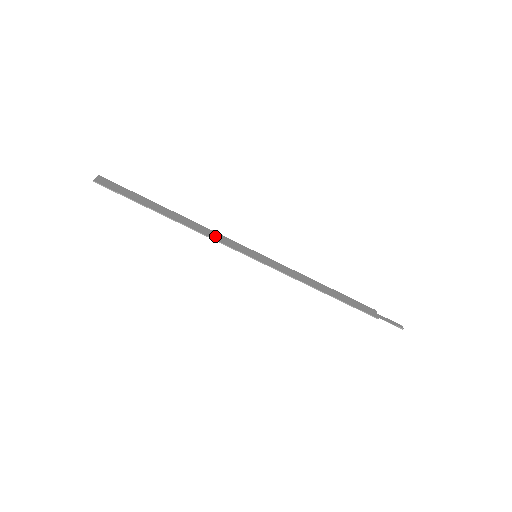
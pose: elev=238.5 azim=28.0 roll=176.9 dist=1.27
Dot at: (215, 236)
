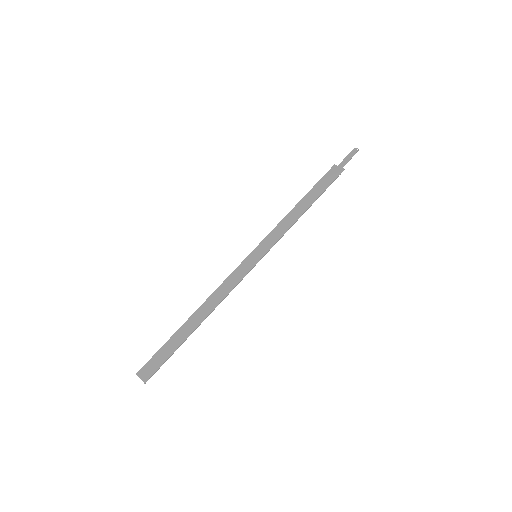
Dot at: (227, 287)
